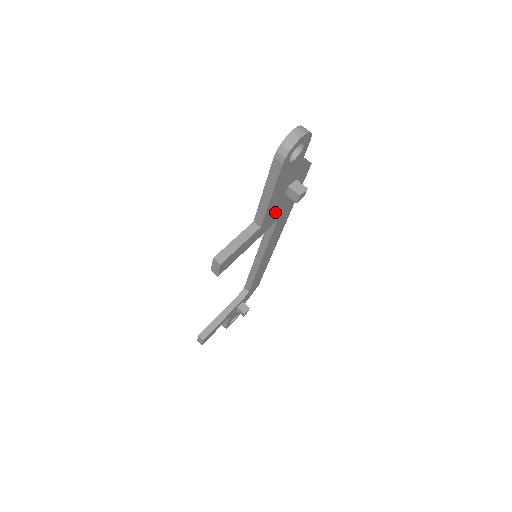
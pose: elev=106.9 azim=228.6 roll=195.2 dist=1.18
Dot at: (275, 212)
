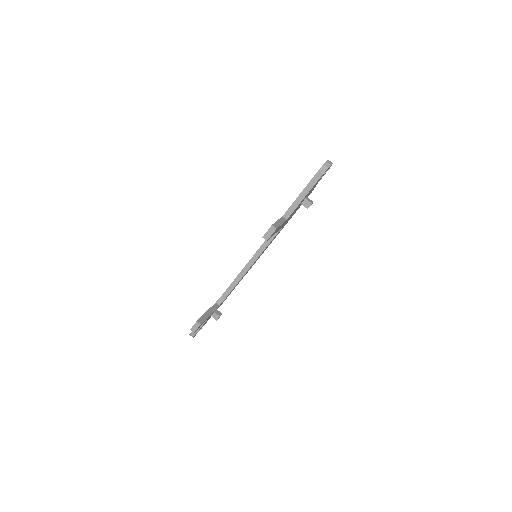
Dot at: (291, 215)
